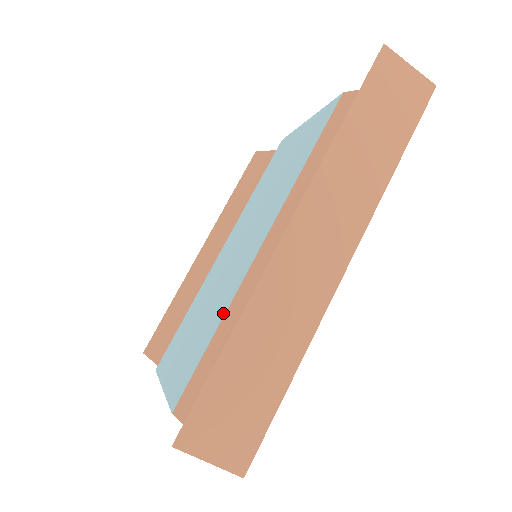
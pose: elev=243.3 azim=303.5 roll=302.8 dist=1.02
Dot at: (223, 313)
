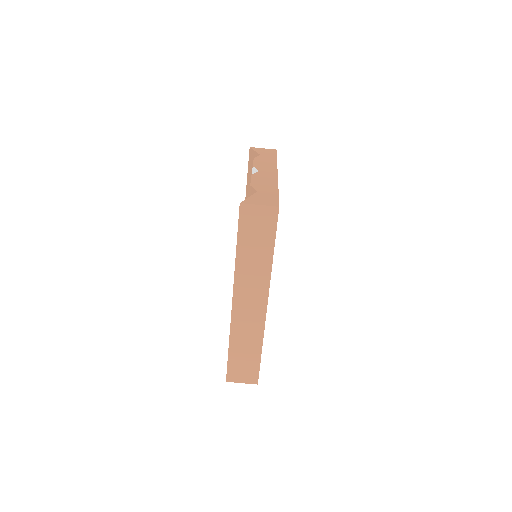
Dot at: occluded
